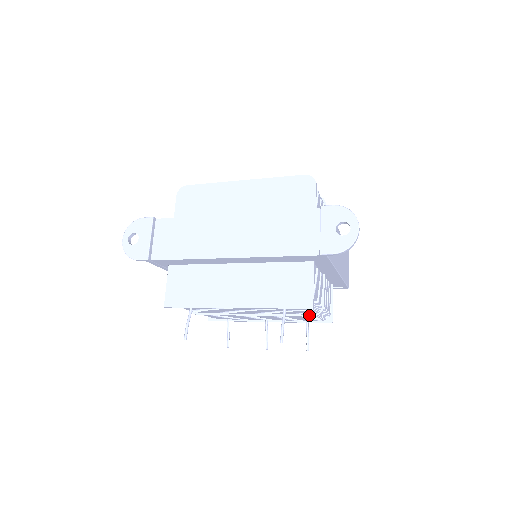
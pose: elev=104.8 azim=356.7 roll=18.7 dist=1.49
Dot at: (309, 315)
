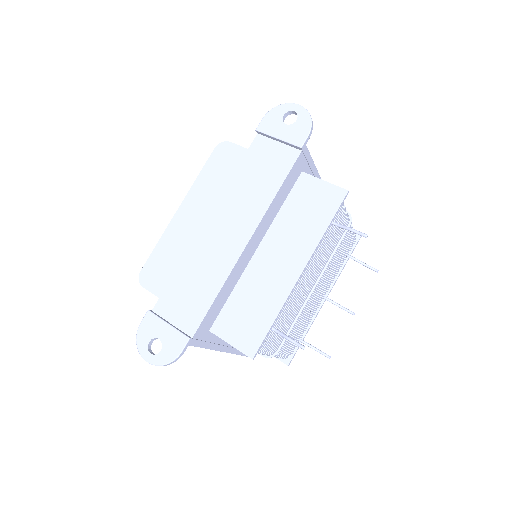
Dot at: occluded
